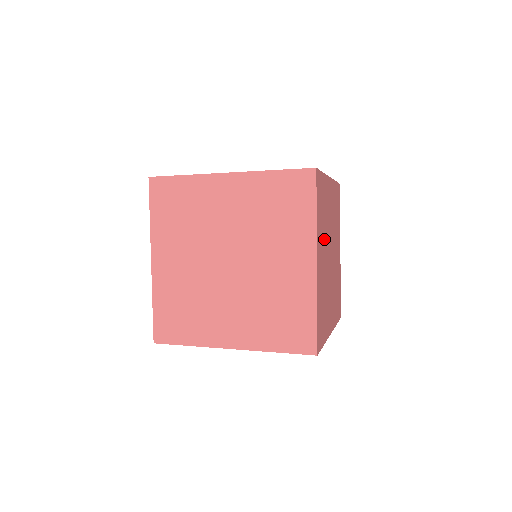
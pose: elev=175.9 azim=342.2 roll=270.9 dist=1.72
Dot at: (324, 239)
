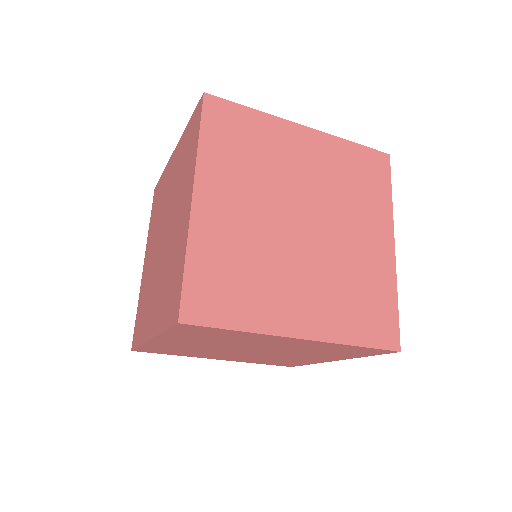
Dot at: occluded
